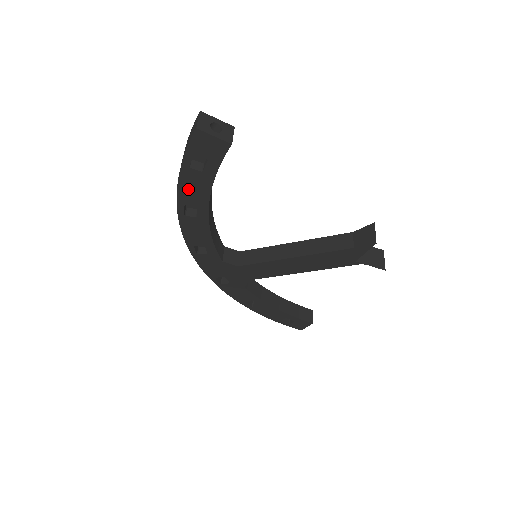
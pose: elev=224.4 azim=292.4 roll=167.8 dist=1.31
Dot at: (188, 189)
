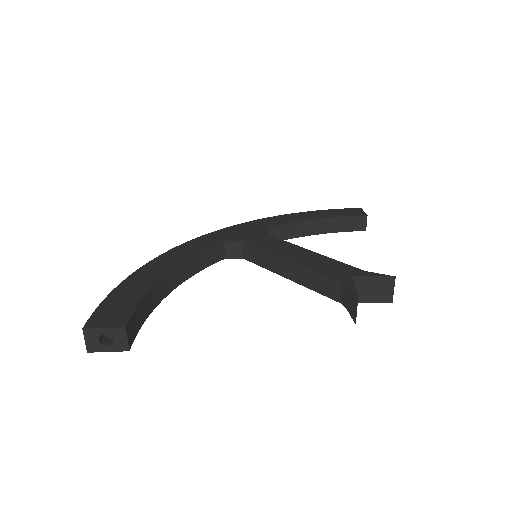
Dot at: occluded
